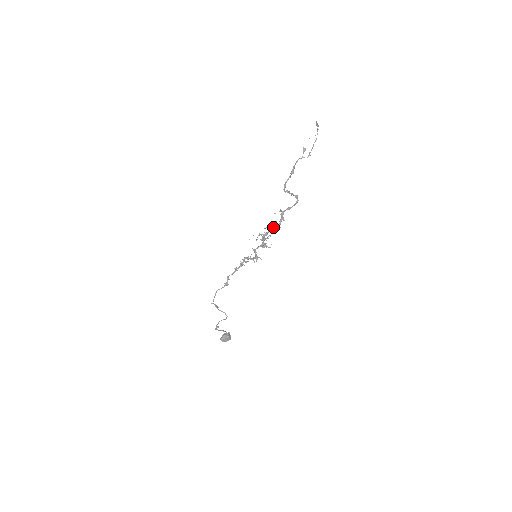
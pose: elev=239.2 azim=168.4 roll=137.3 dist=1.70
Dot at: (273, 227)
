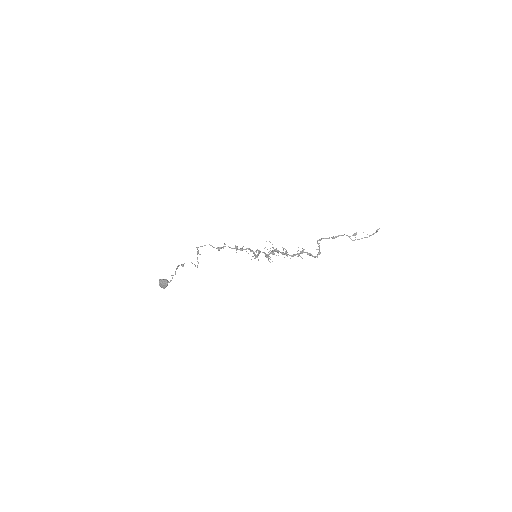
Dot at: (286, 253)
